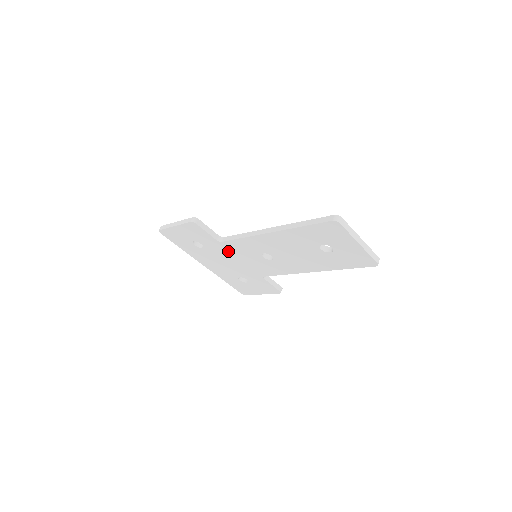
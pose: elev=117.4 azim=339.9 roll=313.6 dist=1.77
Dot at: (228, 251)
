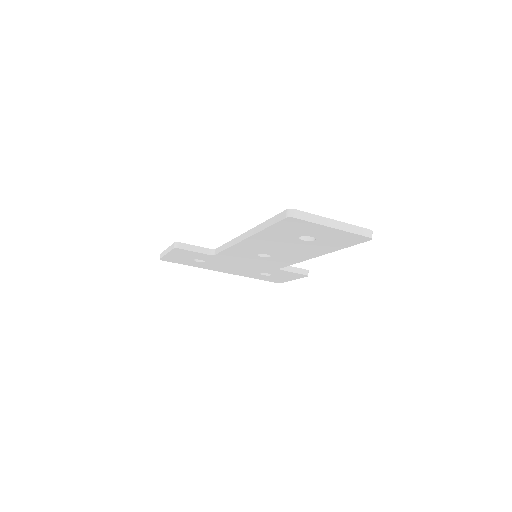
Dot at: (228, 259)
